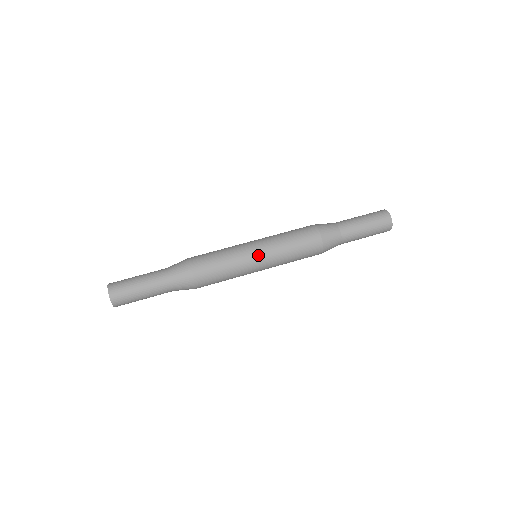
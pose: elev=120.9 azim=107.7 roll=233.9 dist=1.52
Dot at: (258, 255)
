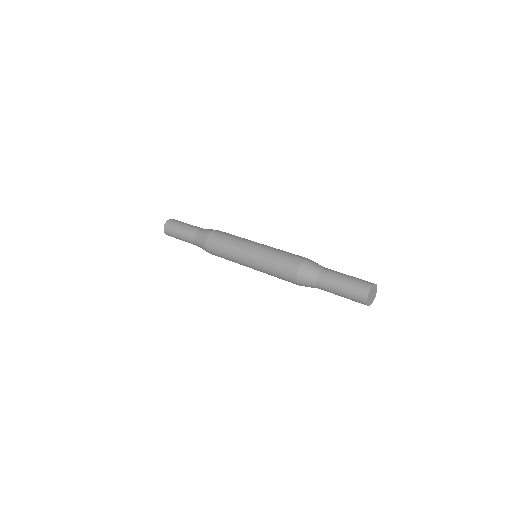
Dot at: (248, 258)
